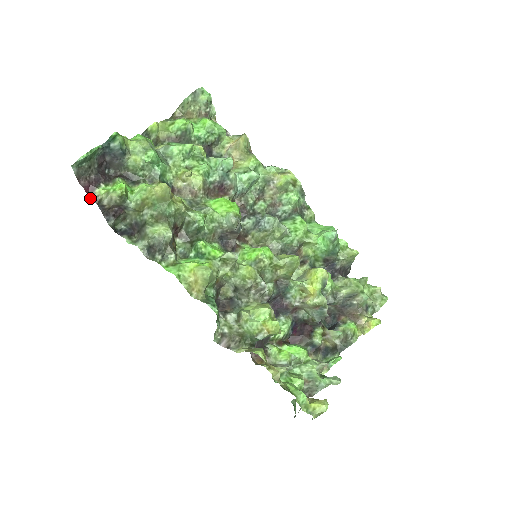
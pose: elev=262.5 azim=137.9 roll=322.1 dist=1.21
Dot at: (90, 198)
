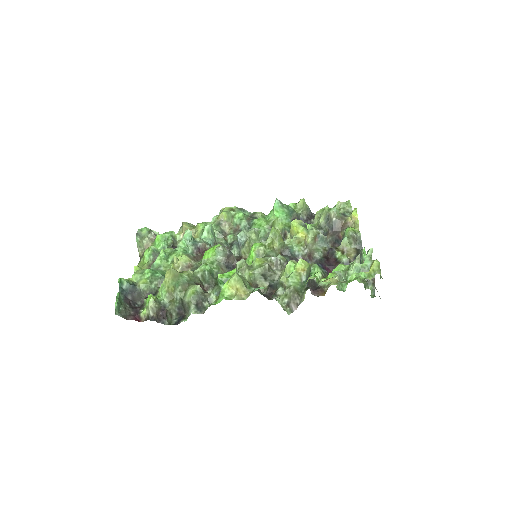
Dot at: occluded
